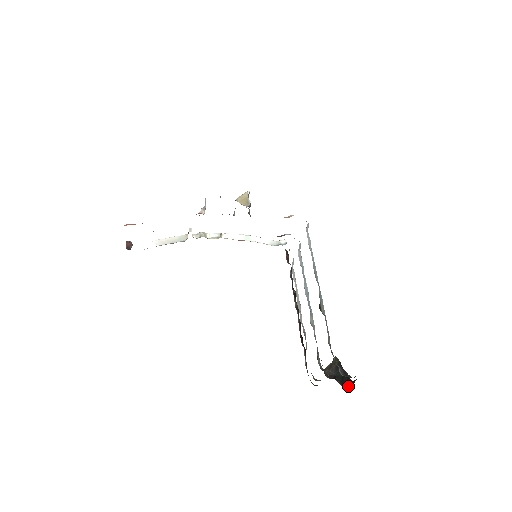
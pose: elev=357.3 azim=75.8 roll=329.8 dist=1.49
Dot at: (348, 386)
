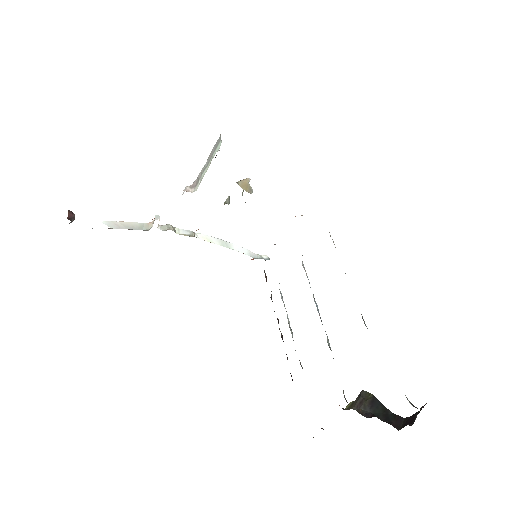
Dot at: (400, 425)
